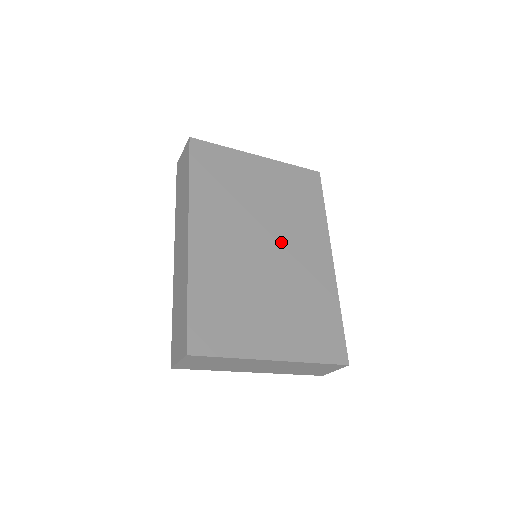
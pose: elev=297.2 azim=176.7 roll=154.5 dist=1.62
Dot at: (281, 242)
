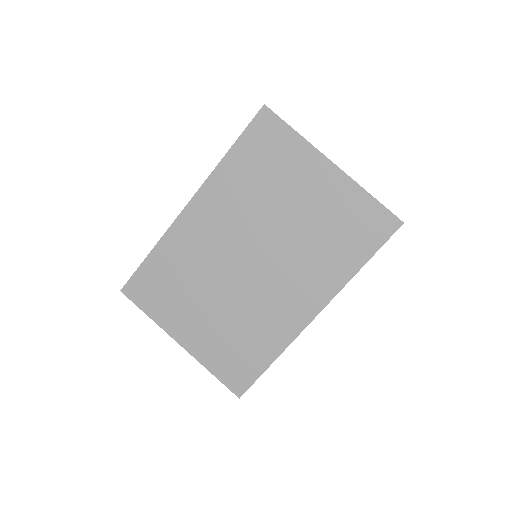
Dot at: (271, 266)
